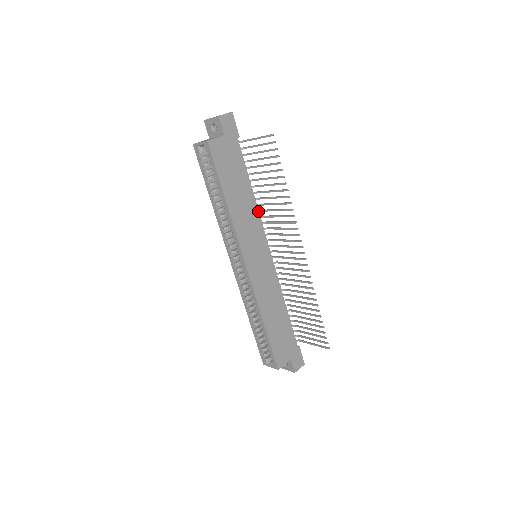
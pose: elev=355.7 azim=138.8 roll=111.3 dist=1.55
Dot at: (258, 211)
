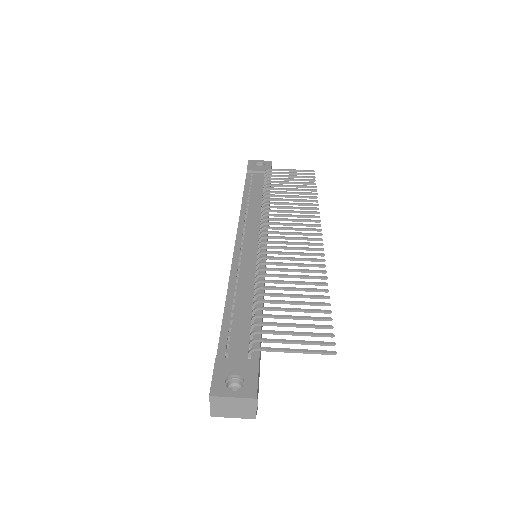
Dot at: occluded
